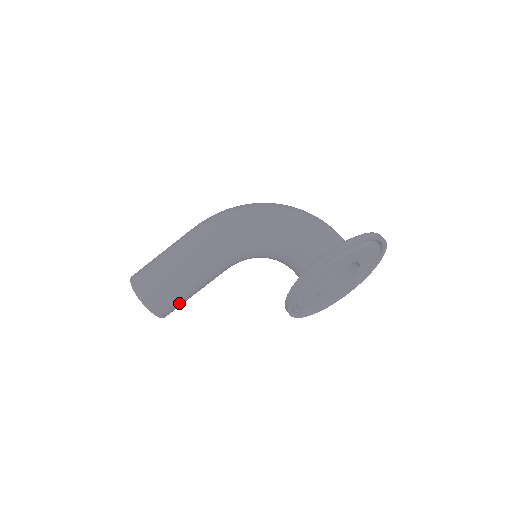
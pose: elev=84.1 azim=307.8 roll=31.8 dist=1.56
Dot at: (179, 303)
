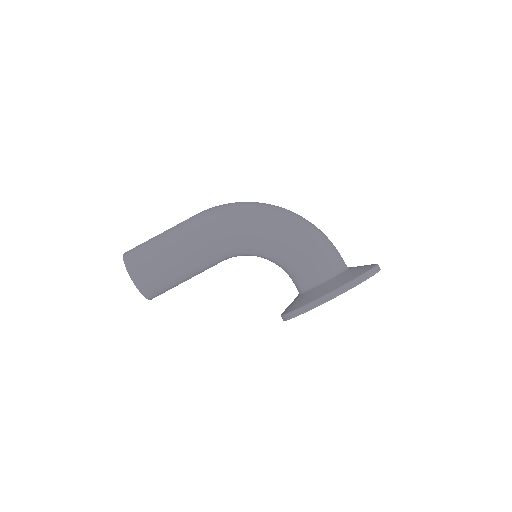
Dot at: (171, 288)
